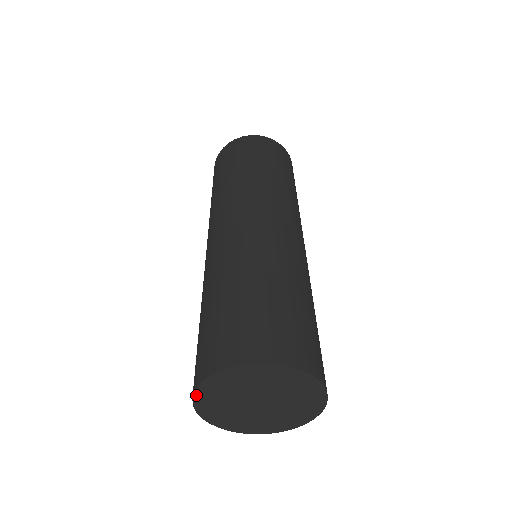
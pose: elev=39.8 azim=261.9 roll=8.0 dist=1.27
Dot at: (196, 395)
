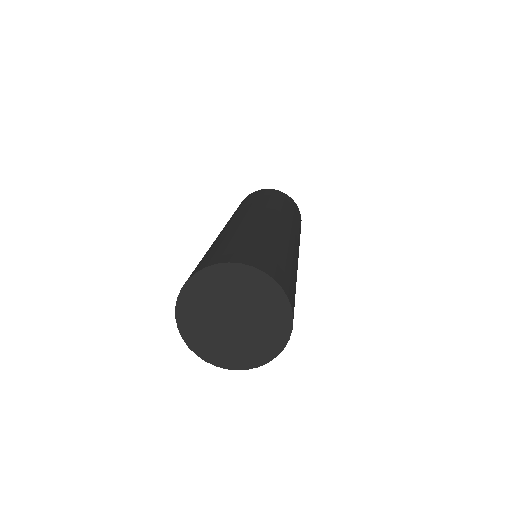
Dot at: (177, 313)
